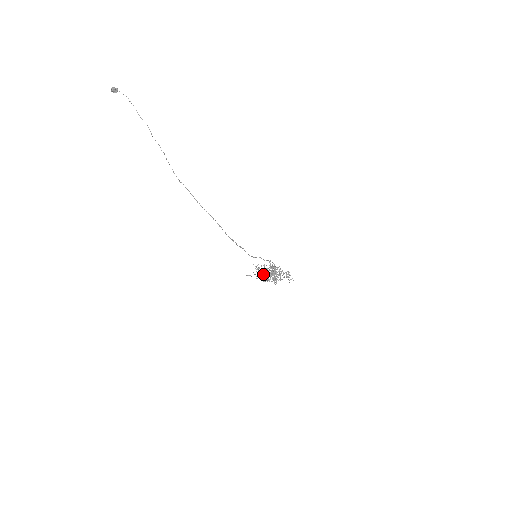
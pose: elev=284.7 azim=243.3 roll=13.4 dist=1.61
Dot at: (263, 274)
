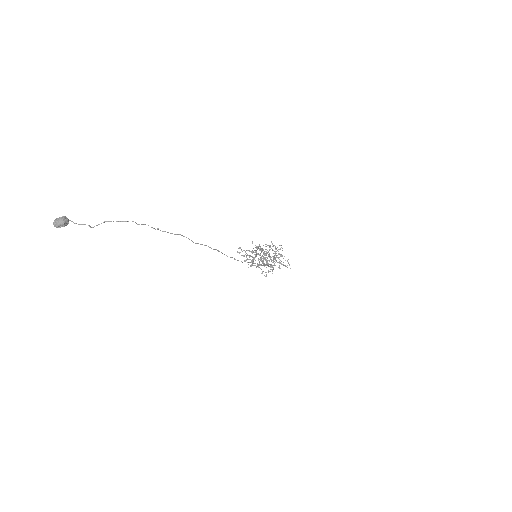
Dot at: occluded
